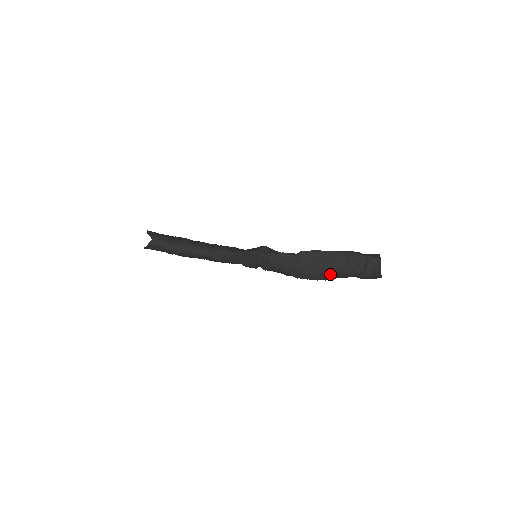
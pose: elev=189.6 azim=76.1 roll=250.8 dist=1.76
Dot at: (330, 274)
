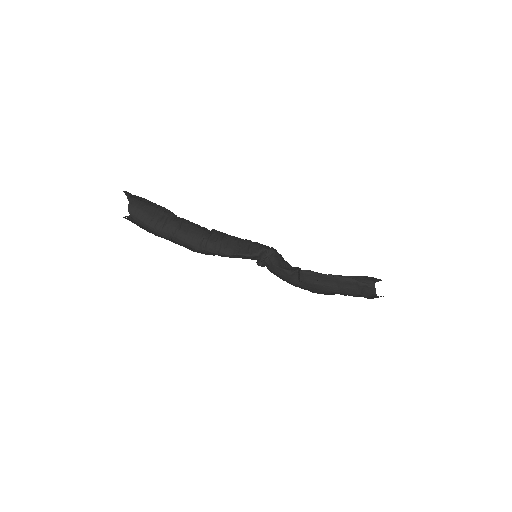
Dot at: (329, 293)
